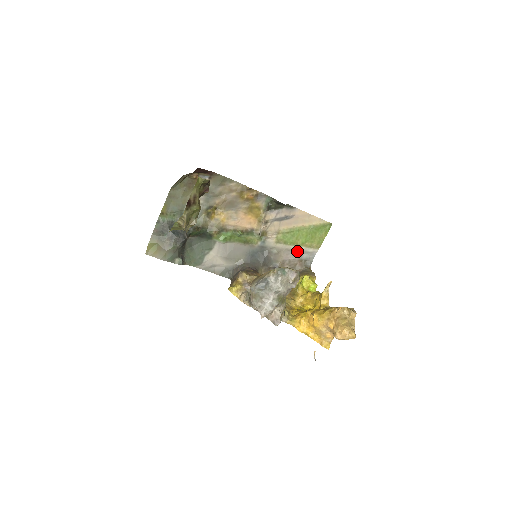
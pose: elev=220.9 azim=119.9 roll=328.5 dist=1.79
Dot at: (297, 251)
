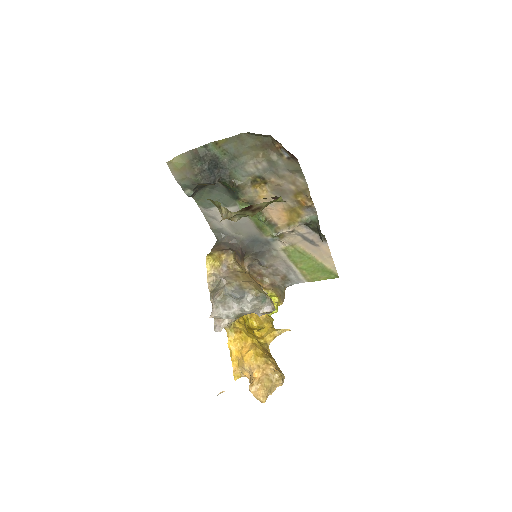
Dot at: (291, 268)
